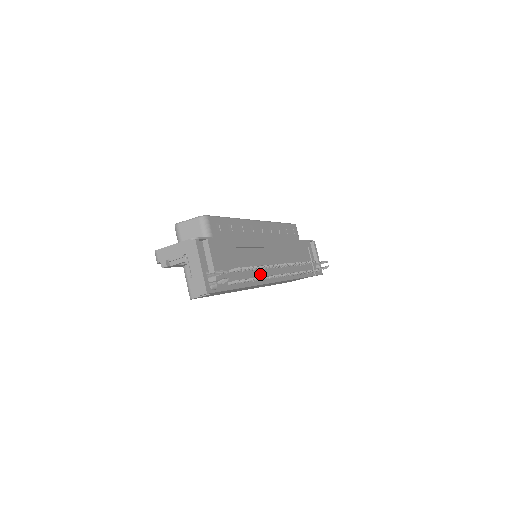
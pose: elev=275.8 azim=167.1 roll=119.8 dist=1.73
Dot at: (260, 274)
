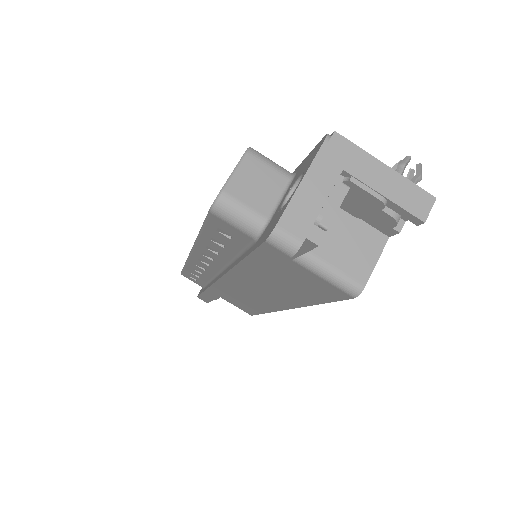
Dot at: occluded
